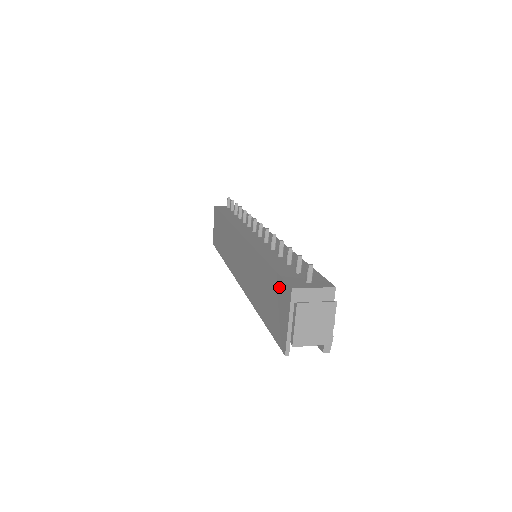
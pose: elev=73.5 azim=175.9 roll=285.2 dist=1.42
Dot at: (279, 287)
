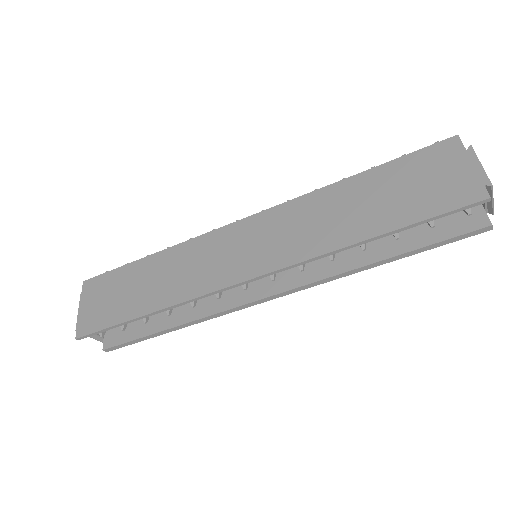
Dot at: (421, 159)
